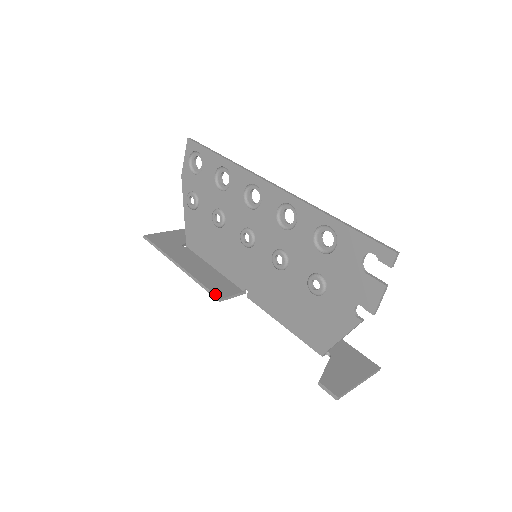
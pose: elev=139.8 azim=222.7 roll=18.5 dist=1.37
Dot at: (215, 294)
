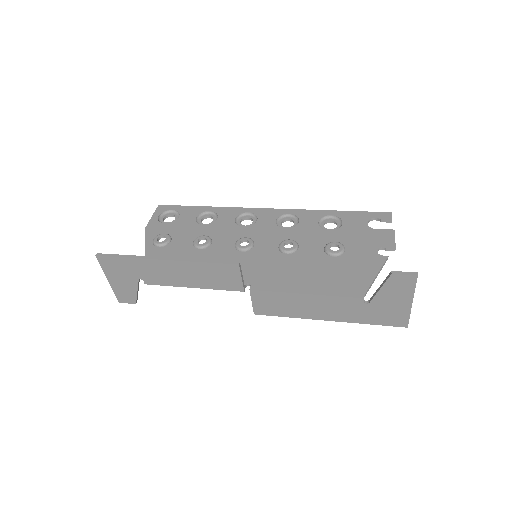
Dot at: (230, 261)
